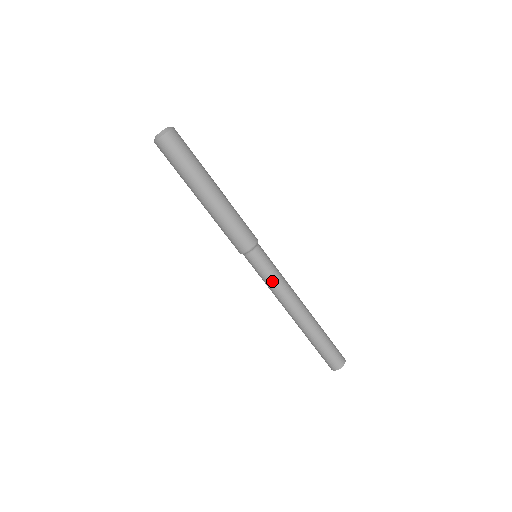
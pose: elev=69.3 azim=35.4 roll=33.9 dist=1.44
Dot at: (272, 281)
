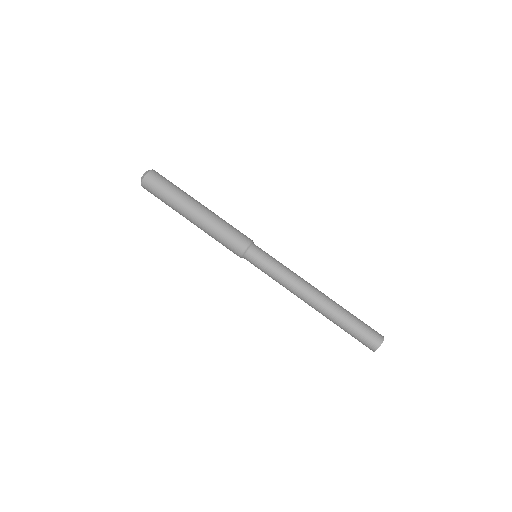
Dot at: (280, 269)
